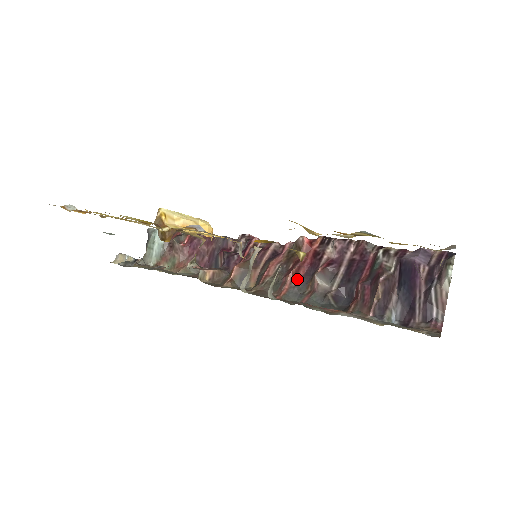
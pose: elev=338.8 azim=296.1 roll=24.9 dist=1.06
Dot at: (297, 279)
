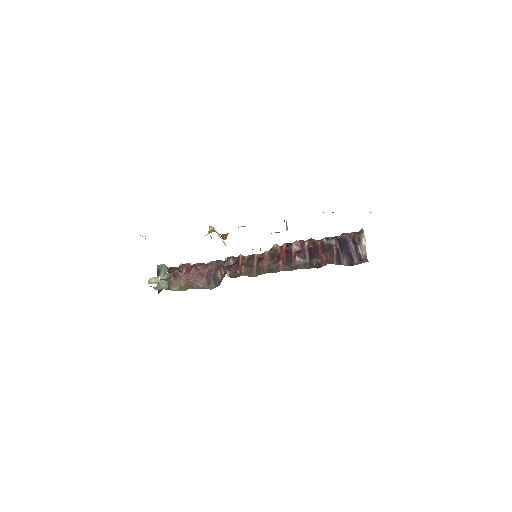
Dot at: (284, 263)
